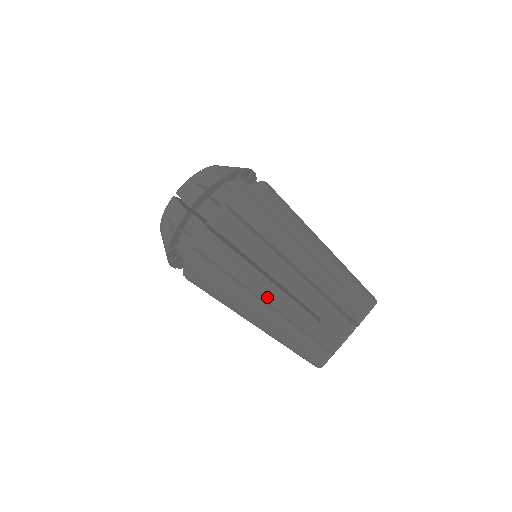
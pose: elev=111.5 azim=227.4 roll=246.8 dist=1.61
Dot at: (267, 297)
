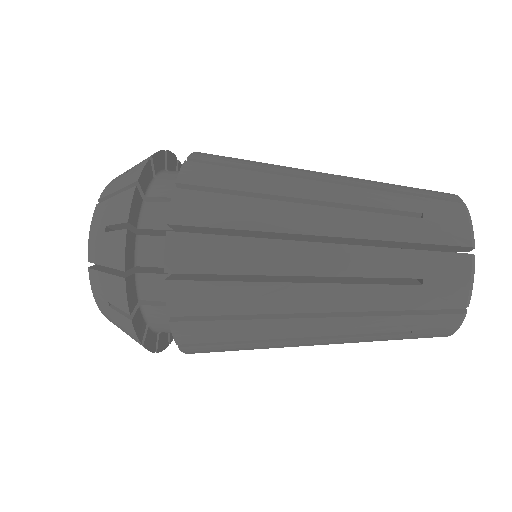
Dot at: (325, 307)
